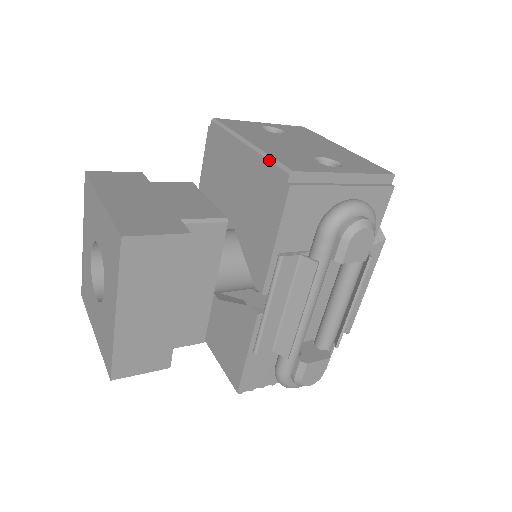
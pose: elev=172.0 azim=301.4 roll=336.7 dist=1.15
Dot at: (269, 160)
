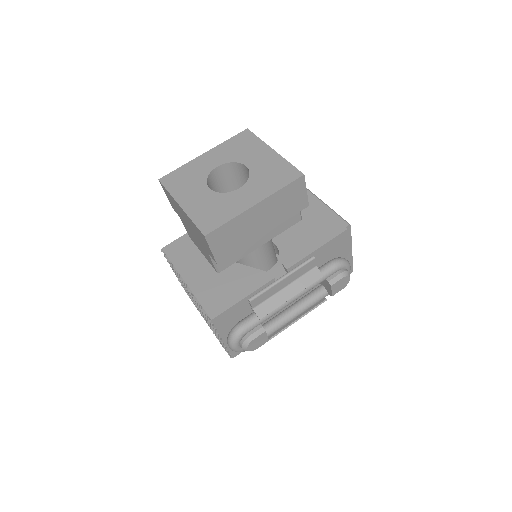
Dot at: (335, 212)
